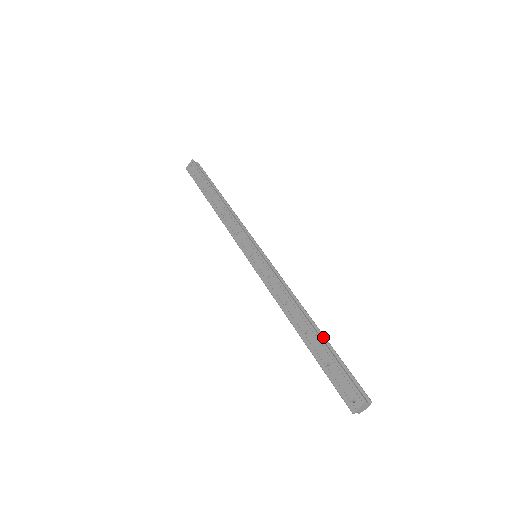
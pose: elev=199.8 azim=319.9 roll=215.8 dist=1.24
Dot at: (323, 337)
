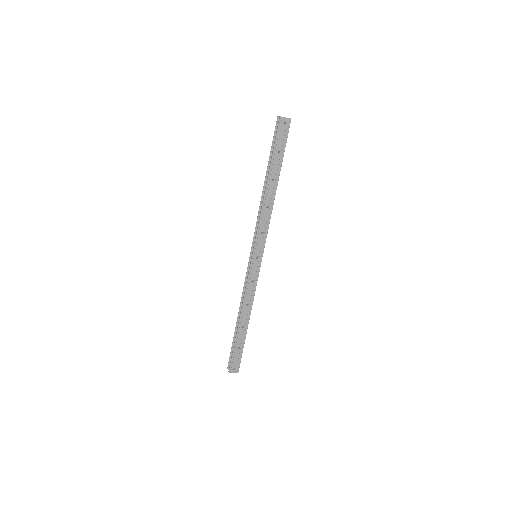
Dot at: occluded
